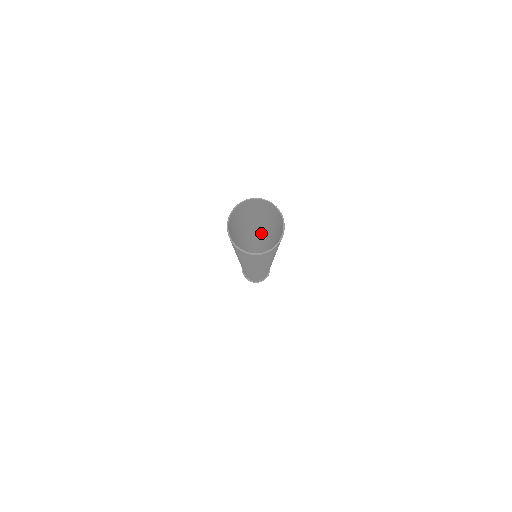
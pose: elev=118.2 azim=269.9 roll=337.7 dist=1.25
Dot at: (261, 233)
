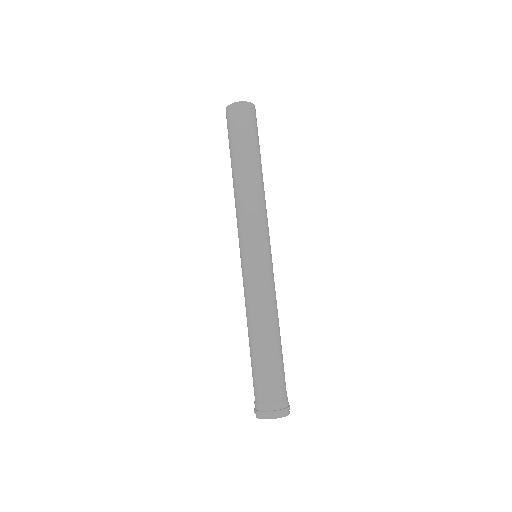
Dot at: occluded
